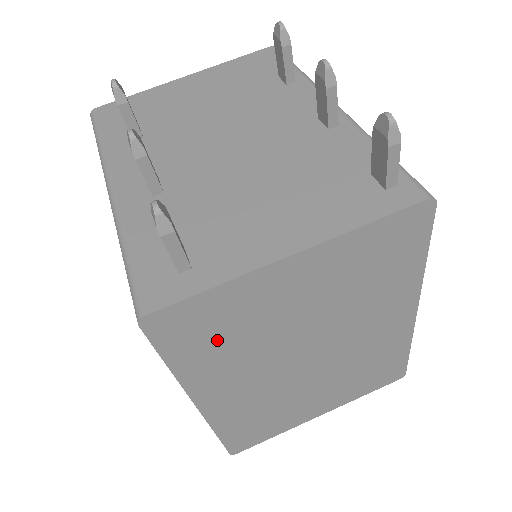
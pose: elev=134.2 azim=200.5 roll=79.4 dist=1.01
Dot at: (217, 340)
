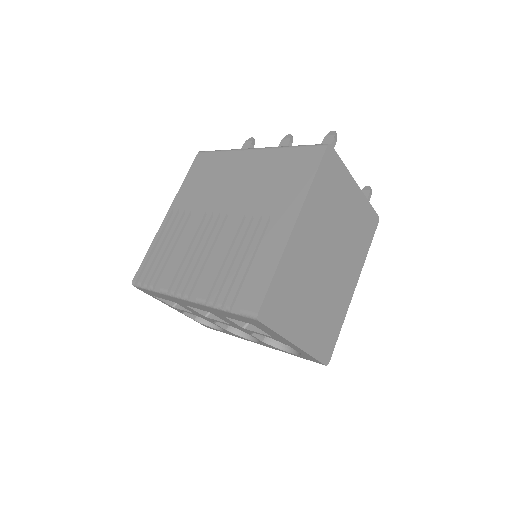
Dot at: (328, 190)
